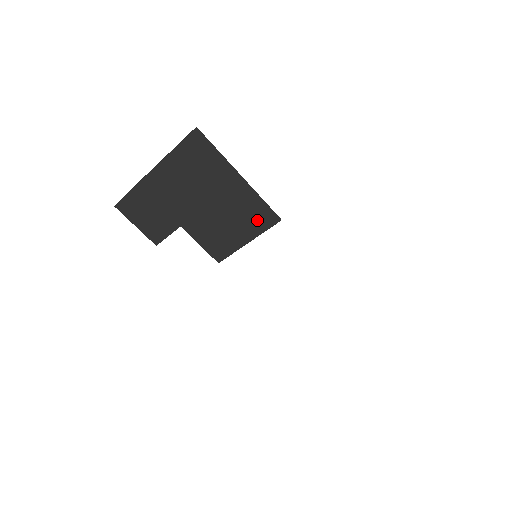
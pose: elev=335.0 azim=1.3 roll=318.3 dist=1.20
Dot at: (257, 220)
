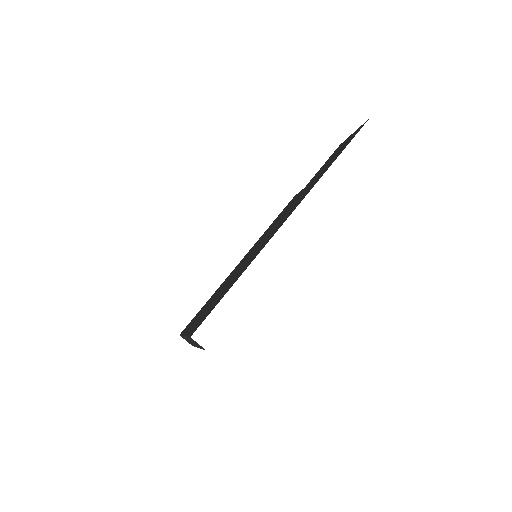
Dot at: occluded
